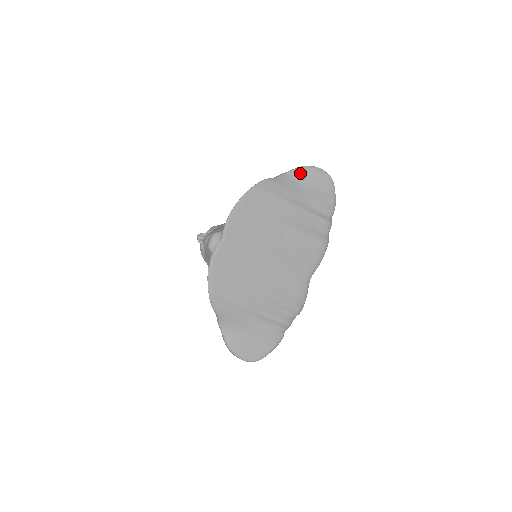
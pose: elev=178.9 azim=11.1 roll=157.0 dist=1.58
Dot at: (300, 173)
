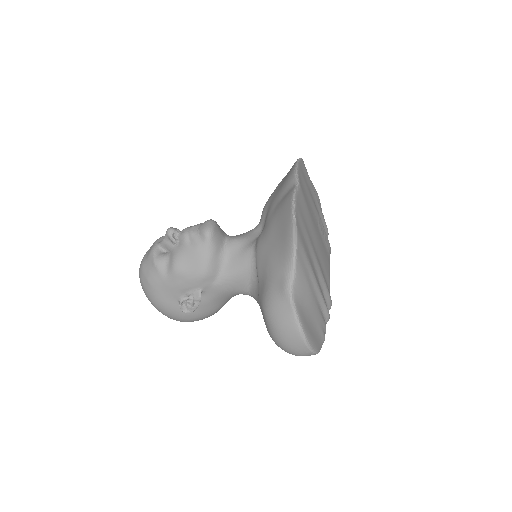
Dot at: occluded
